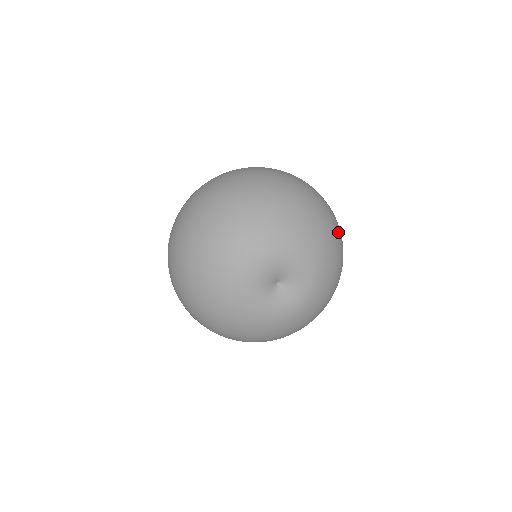
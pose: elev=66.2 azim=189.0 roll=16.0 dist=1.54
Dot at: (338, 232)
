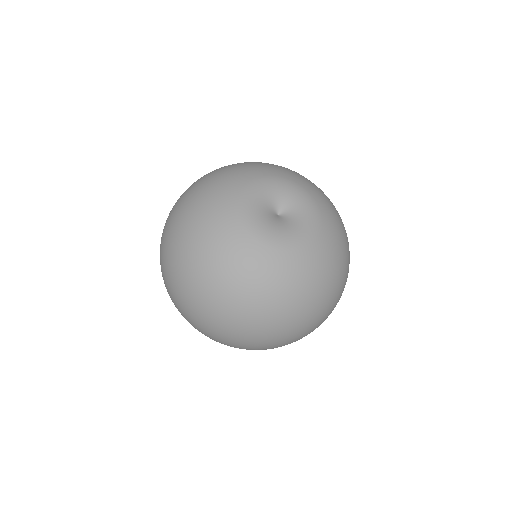
Dot at: occluded
